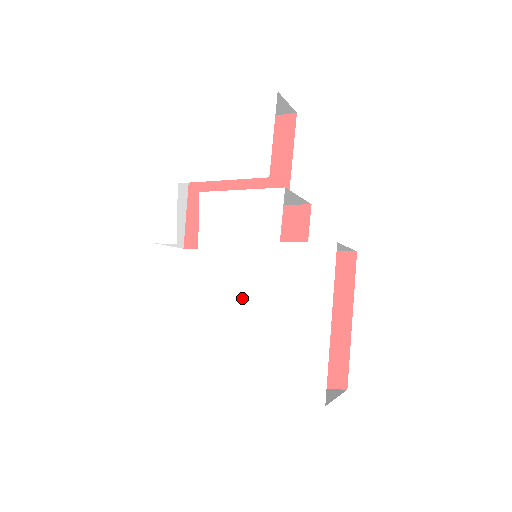
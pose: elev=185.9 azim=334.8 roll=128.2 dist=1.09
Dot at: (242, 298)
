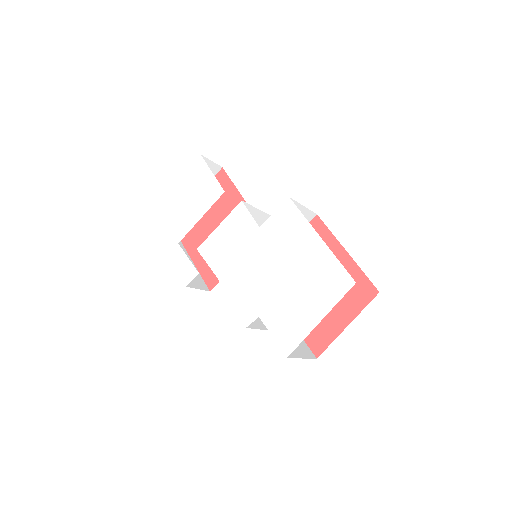
Dot at: (262, 277)
